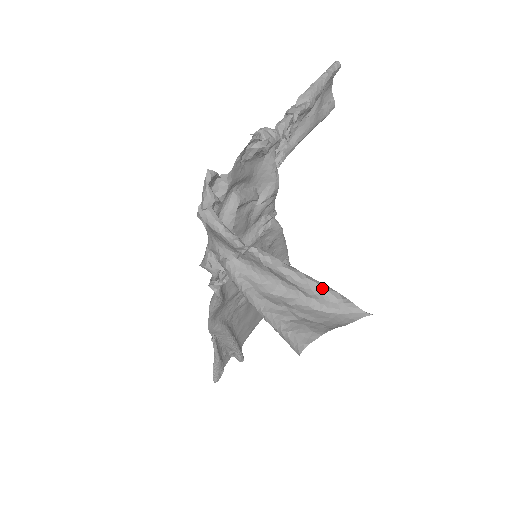
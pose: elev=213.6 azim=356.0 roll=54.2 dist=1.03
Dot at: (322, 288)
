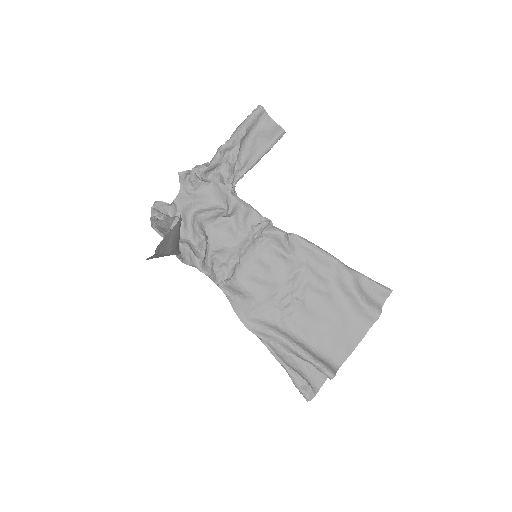
Dot at: (167, 219)
